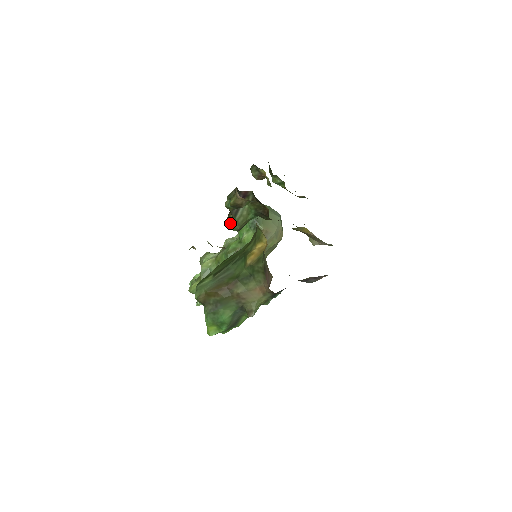
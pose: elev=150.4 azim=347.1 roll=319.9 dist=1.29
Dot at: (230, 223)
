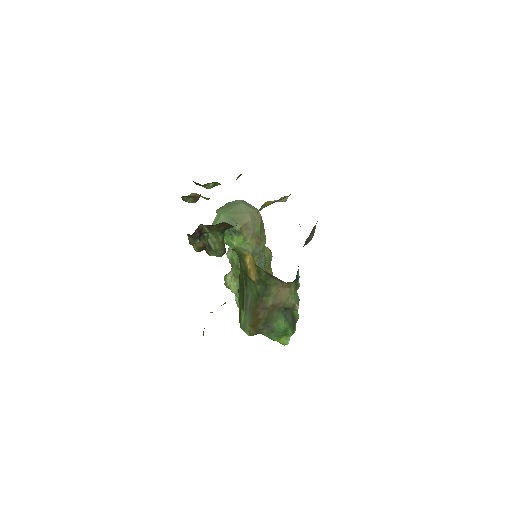
Dot at: (213, 255)
